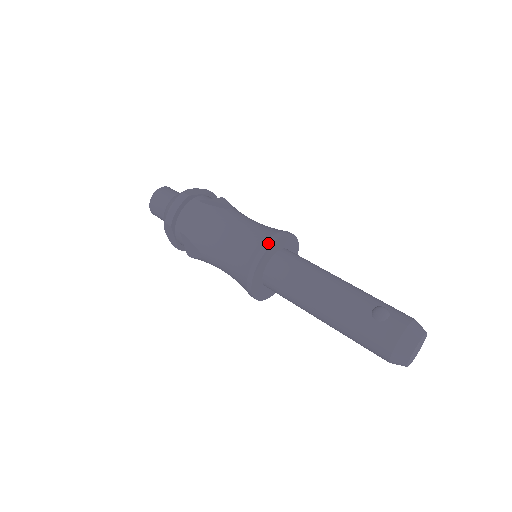
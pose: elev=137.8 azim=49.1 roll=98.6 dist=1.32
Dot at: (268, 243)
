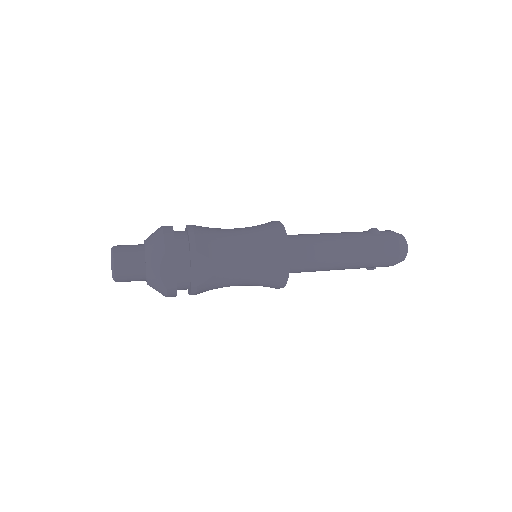
Dot at: (278, 222)
